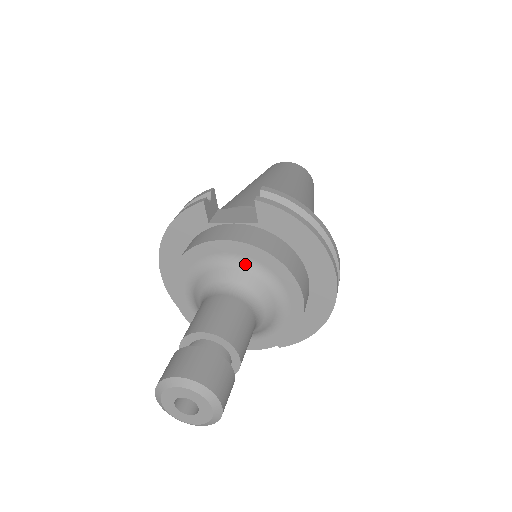
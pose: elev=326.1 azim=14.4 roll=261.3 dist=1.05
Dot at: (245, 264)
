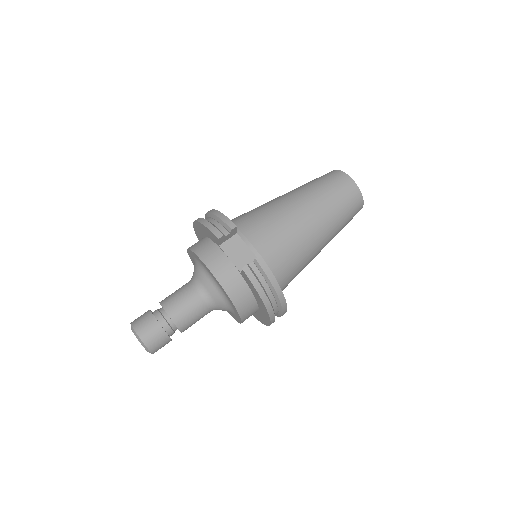
Dot at: (219, 288)
